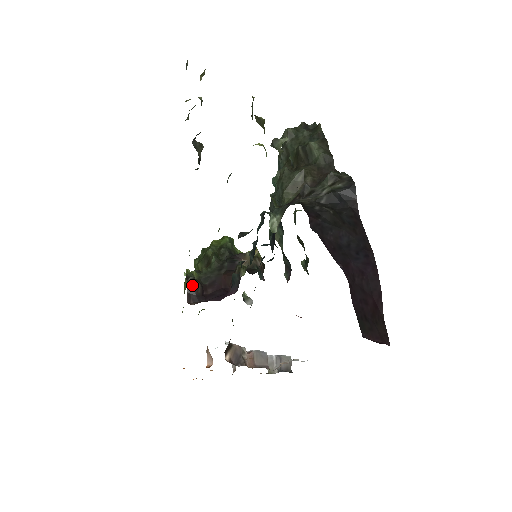
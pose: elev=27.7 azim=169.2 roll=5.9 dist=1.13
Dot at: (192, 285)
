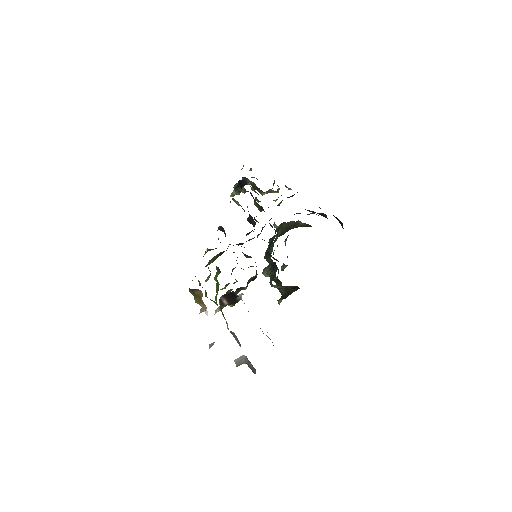
Dot at: (222, 228)
